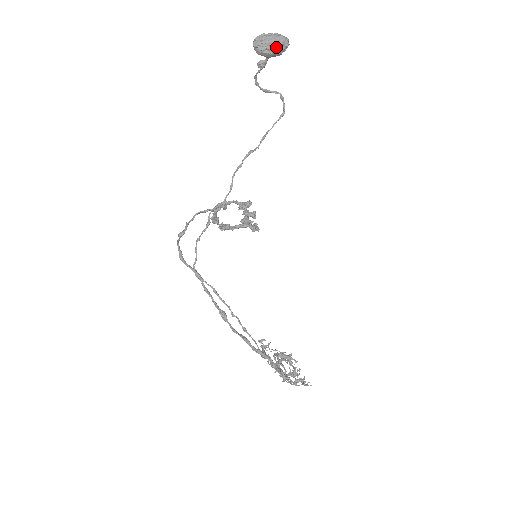
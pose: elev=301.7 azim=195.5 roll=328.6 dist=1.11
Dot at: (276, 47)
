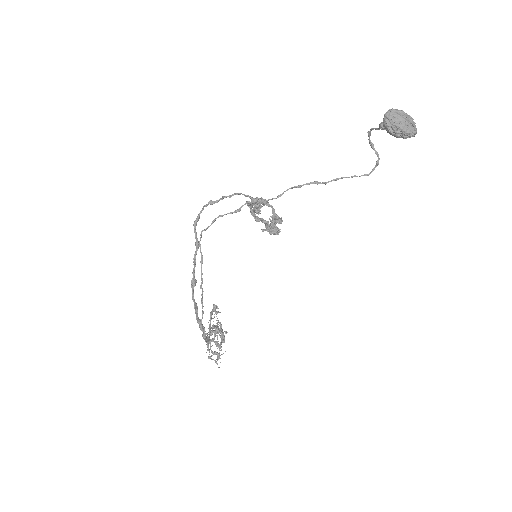
Dot at: (400, 132)
